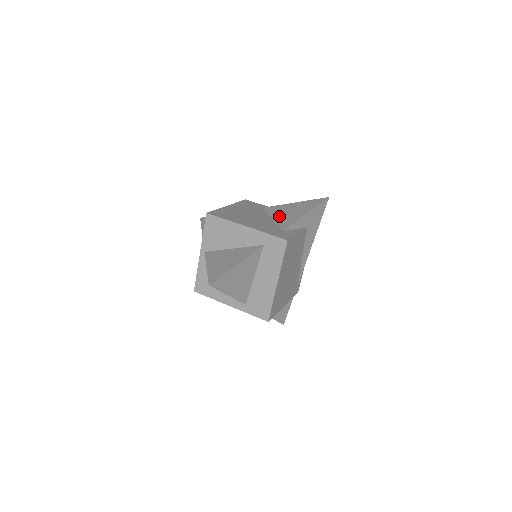
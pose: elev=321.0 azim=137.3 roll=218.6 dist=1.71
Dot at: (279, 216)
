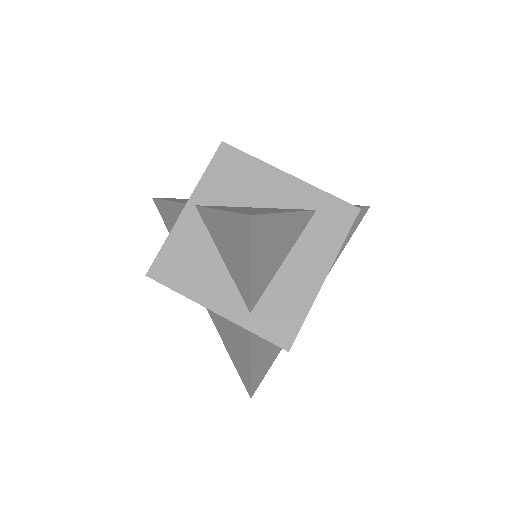
Dot at: occluded
